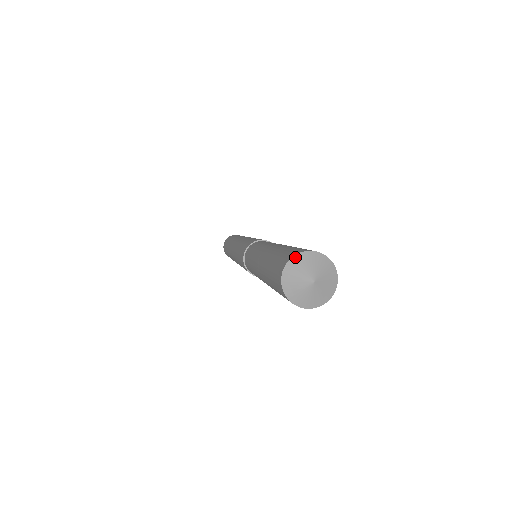
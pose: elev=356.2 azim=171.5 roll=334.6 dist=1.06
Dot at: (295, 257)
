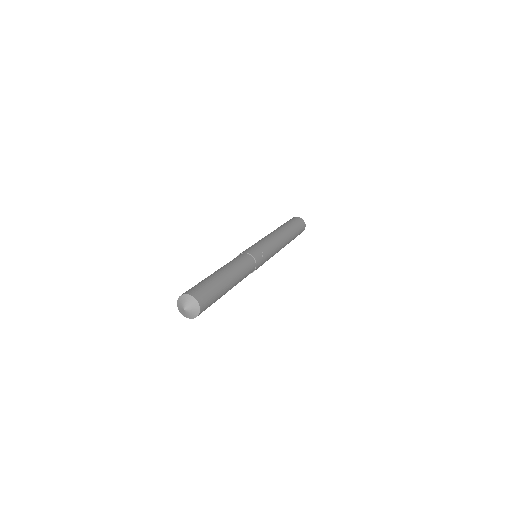
Dot at: (187, 295)
